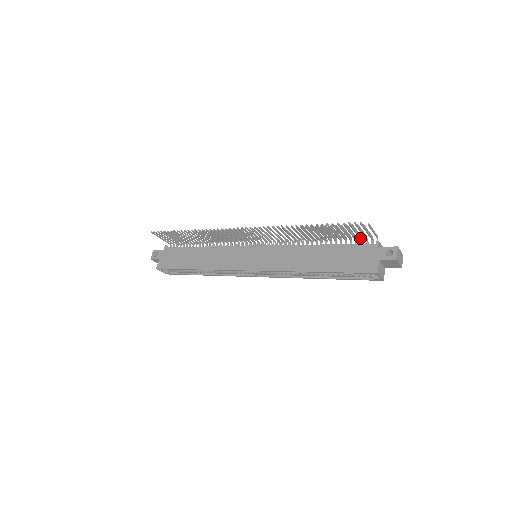
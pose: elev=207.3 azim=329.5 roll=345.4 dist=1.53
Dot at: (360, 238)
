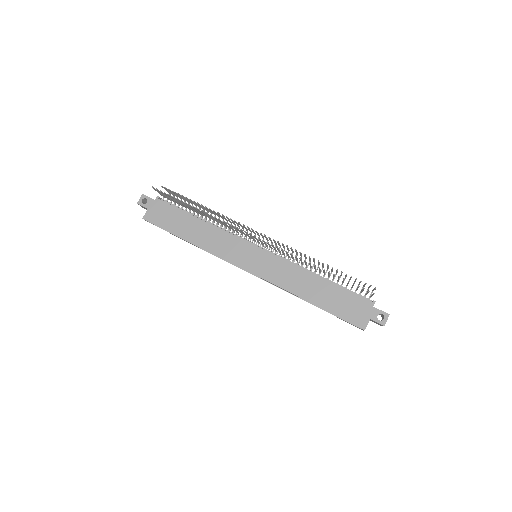
Dot at: (361, 292)
